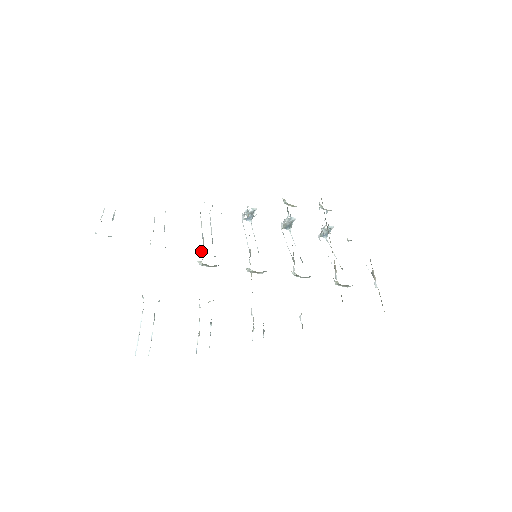
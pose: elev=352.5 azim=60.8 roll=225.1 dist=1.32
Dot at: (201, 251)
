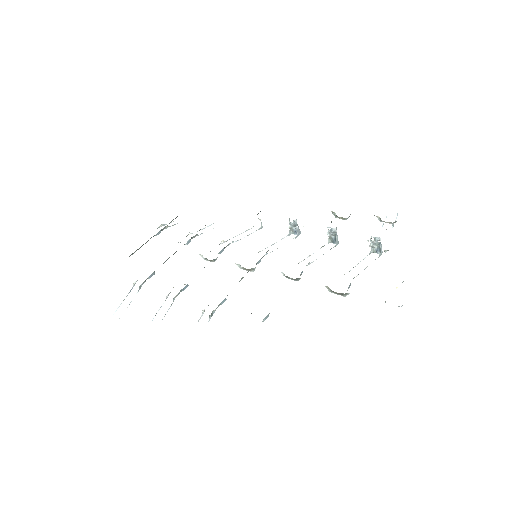
Dot at: occluded
